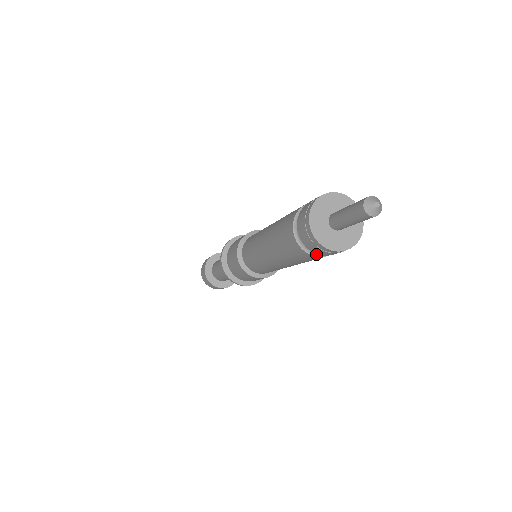
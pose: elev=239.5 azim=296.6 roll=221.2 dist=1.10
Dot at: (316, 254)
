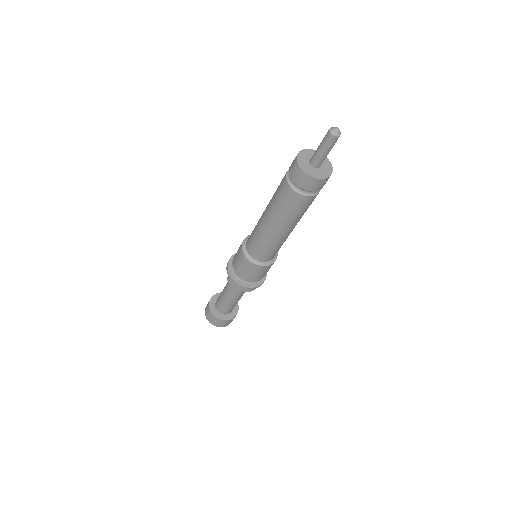
Dot at: (306, 194)
